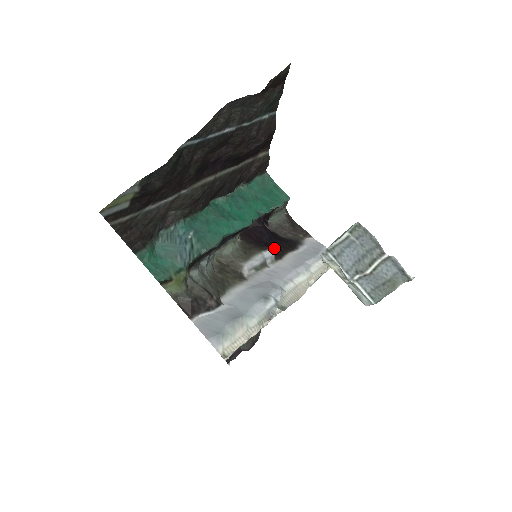
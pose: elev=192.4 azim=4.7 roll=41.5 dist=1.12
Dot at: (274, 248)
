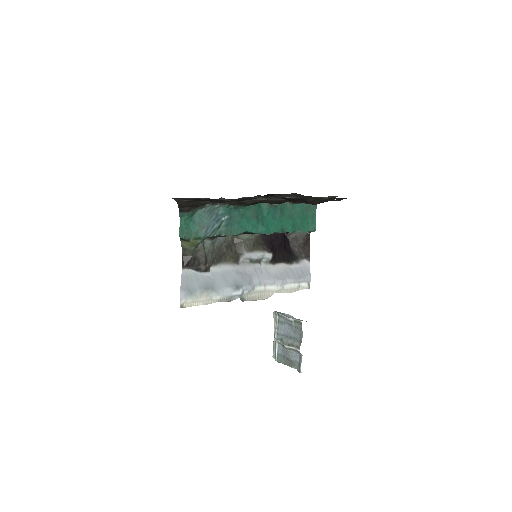
Dot at: (276, 254)
